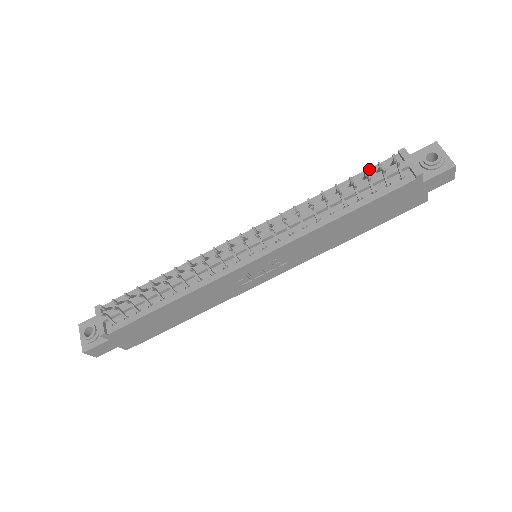
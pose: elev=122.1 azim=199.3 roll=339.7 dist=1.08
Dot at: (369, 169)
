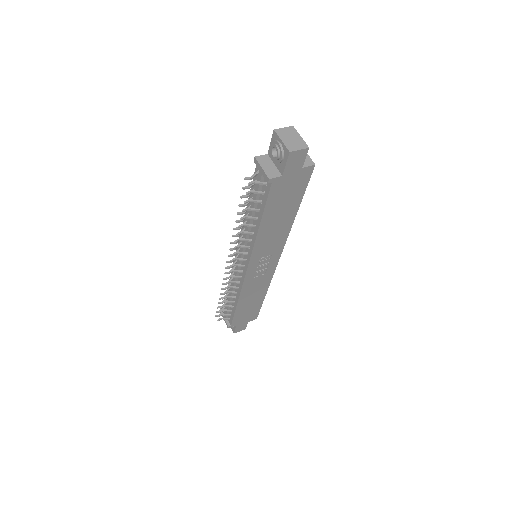
Dot at: occluded
